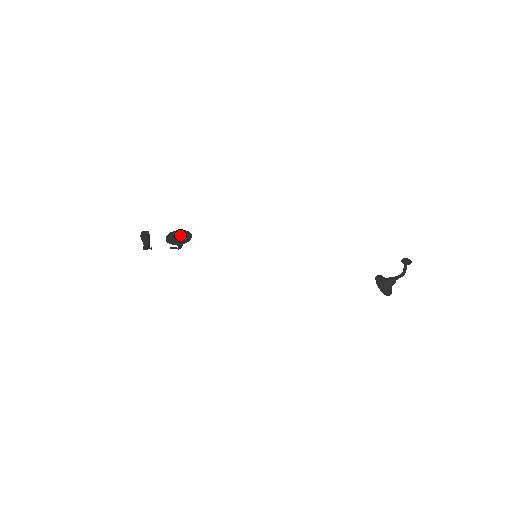
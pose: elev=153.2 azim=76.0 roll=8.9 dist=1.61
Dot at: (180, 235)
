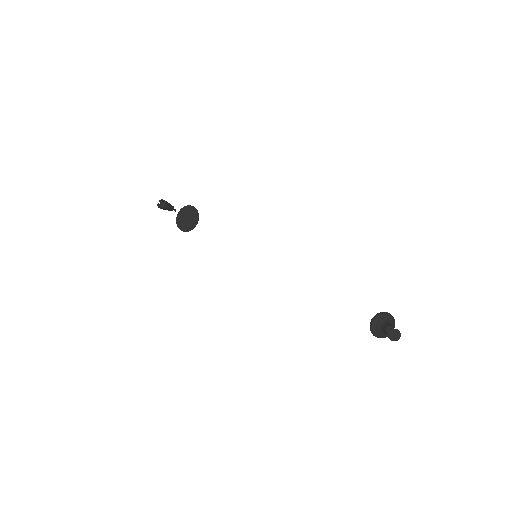
Dot at: (188, 216)
